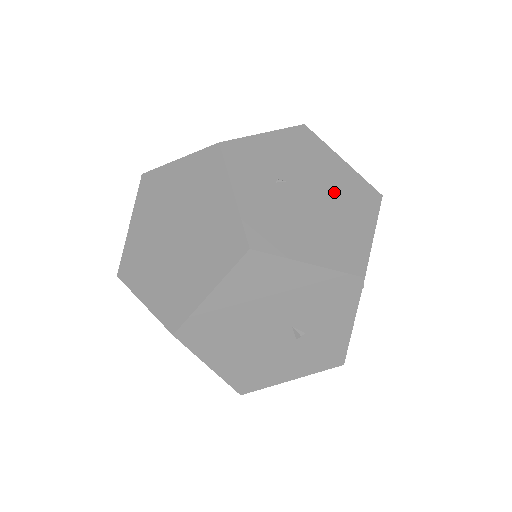
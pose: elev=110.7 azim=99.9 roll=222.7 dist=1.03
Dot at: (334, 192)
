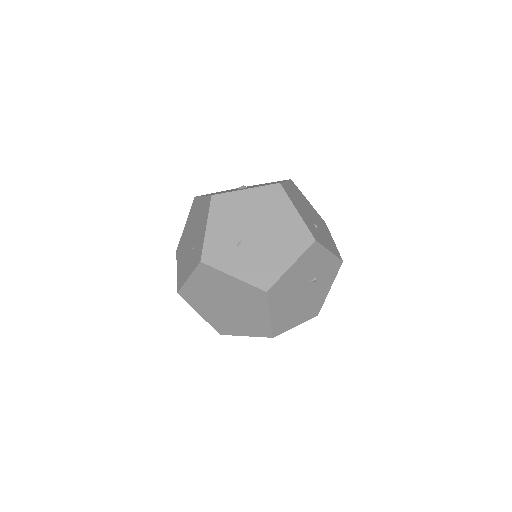
Dot at: (262, 215)
